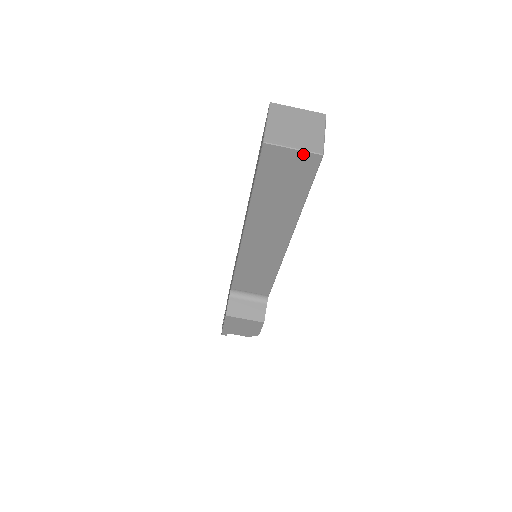
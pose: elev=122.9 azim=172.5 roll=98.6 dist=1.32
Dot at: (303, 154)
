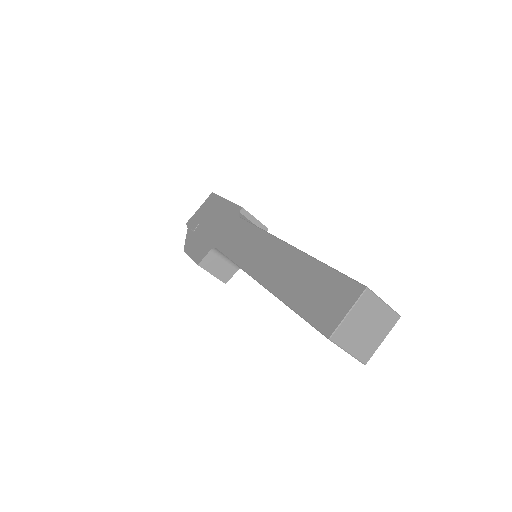
Dot at: (351, 355)
